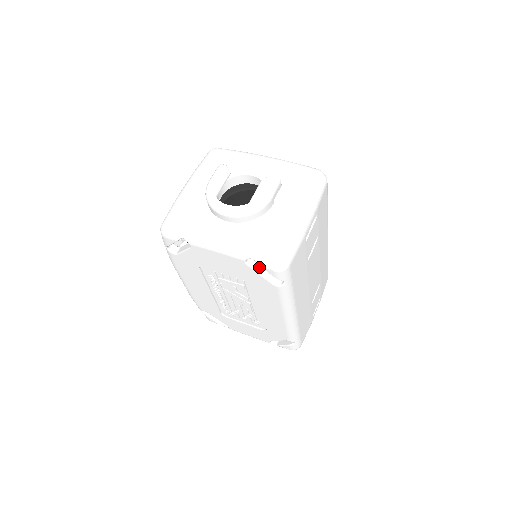
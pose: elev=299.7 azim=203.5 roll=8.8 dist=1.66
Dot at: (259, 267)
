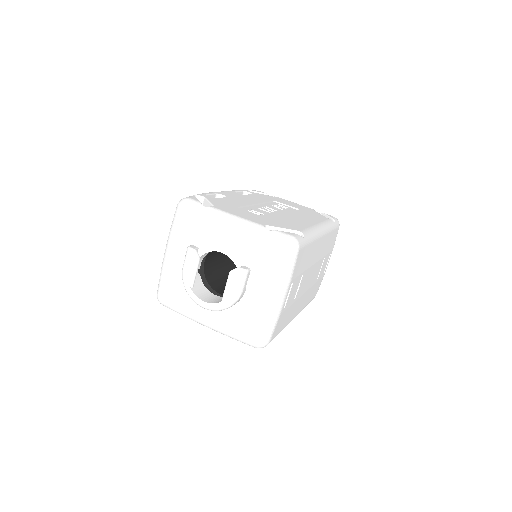
Dot at: occluded
